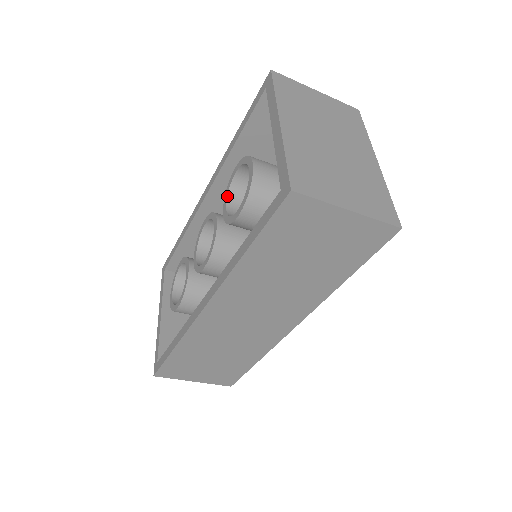
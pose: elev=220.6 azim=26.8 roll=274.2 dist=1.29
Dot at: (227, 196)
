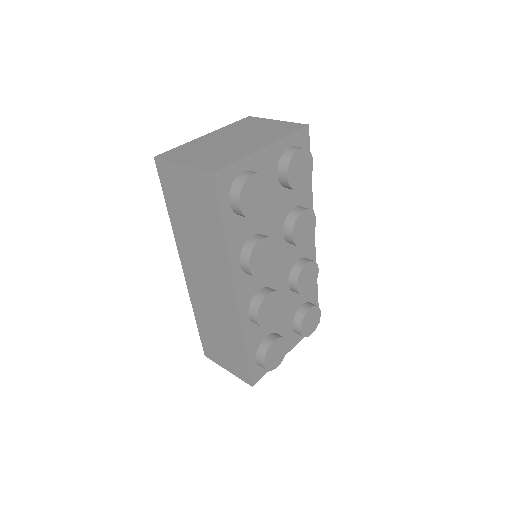
Dot at: occluded
